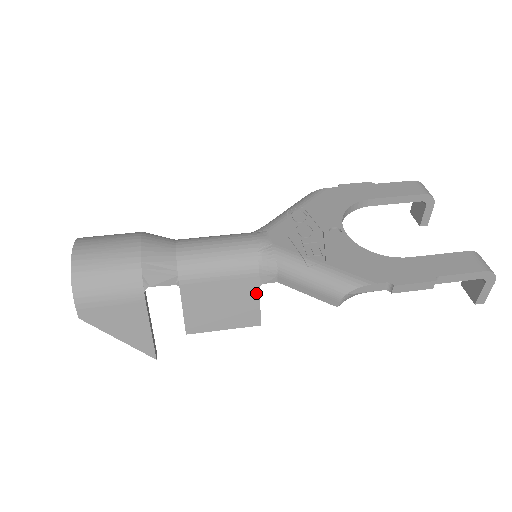
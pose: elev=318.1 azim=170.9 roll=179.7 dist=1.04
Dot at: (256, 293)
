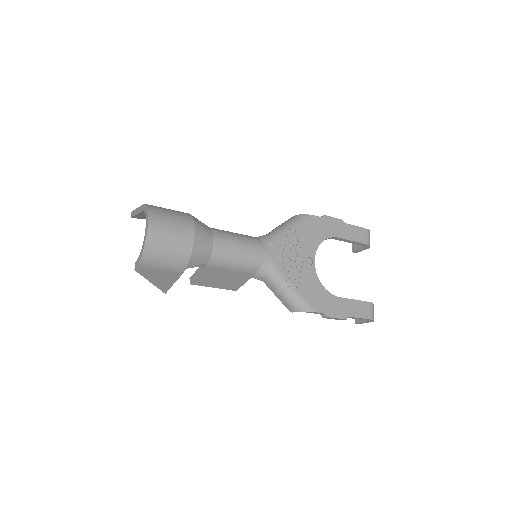
Dot at: (246, 280)
